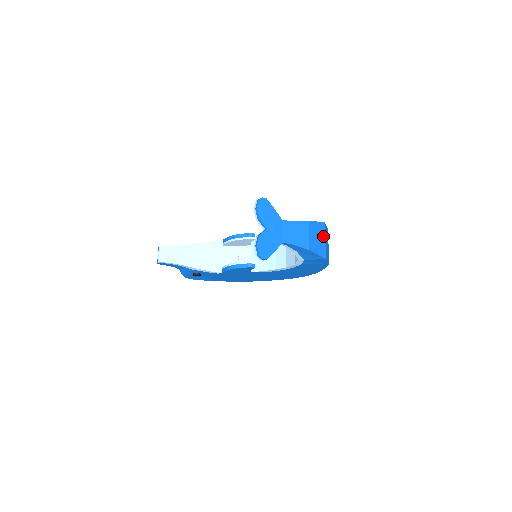
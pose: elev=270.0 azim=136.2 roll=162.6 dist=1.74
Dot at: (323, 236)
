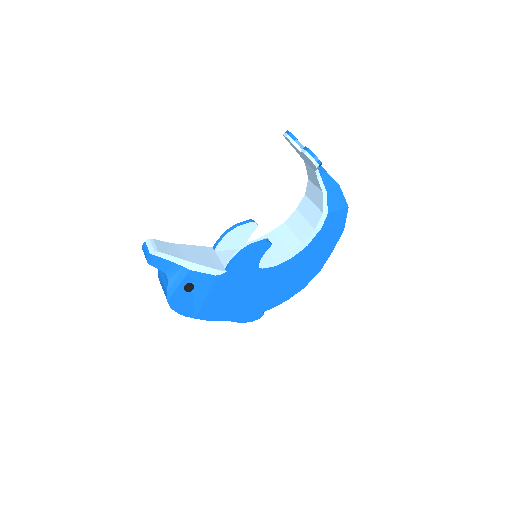
Dot at: occluded
